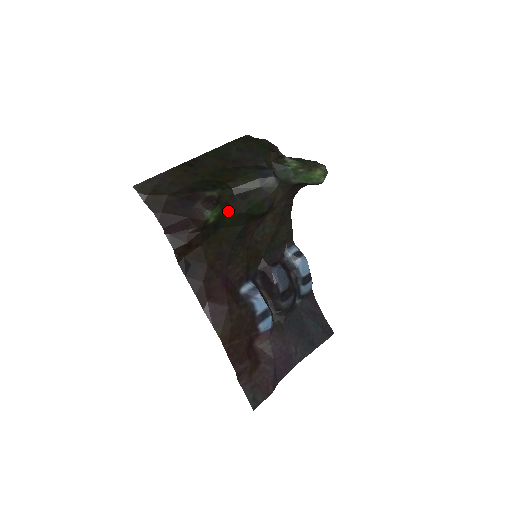
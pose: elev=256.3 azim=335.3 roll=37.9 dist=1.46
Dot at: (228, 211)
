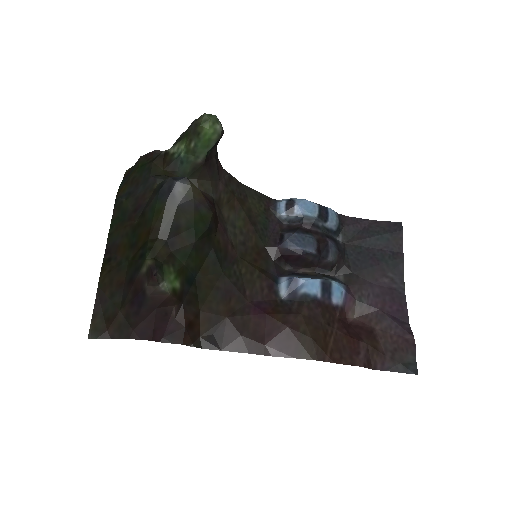
Dot at: (181, 258)
